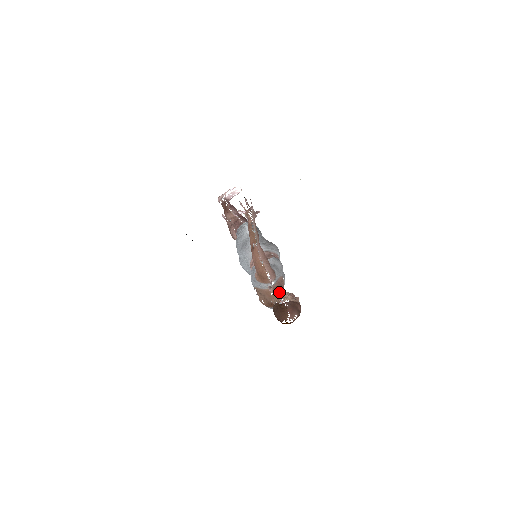
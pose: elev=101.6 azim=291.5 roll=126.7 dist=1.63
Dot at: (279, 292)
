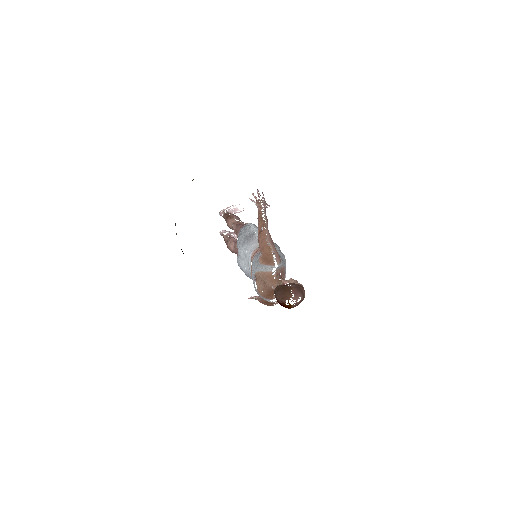
Dot at: (282, 278)
